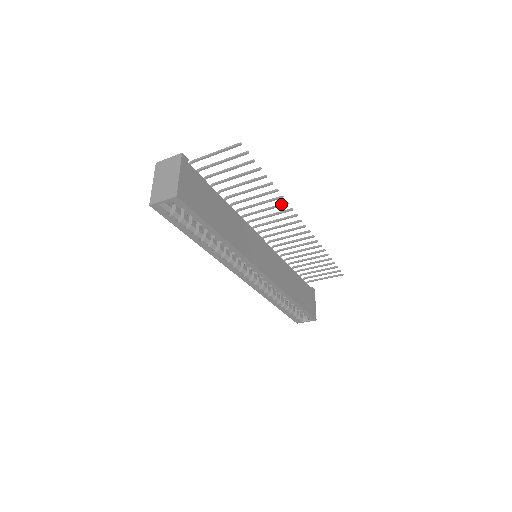
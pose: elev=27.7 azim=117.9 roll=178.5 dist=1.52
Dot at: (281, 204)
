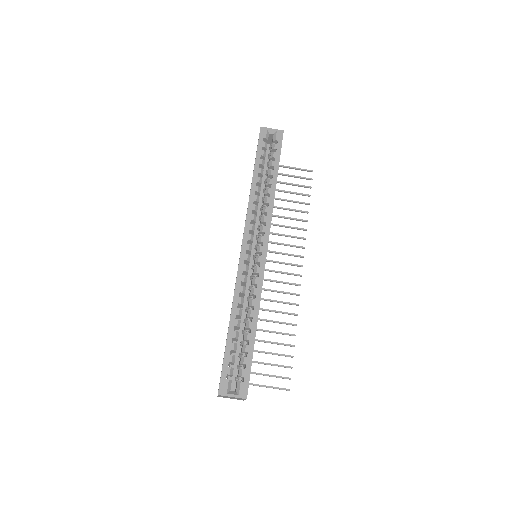
Dot at: (300, 237)
